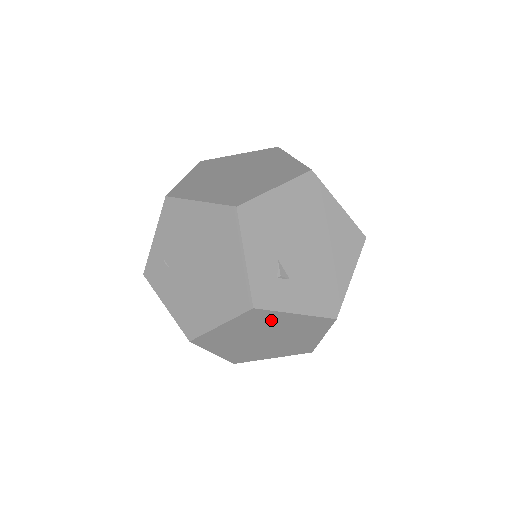
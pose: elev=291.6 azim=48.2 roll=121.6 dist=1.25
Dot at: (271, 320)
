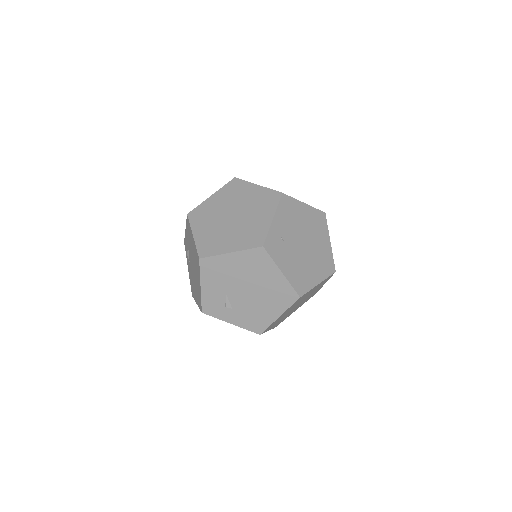
Dot at: (321, 285)
